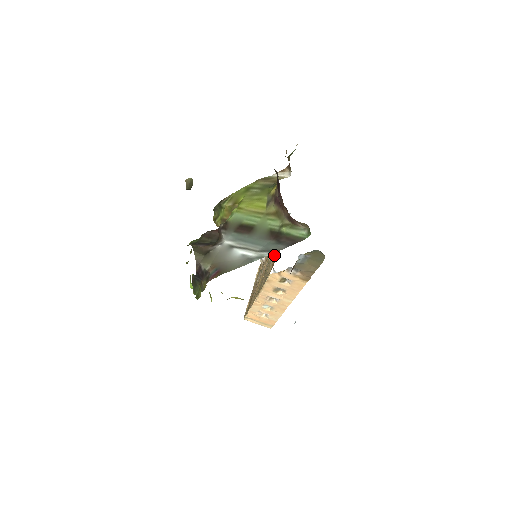
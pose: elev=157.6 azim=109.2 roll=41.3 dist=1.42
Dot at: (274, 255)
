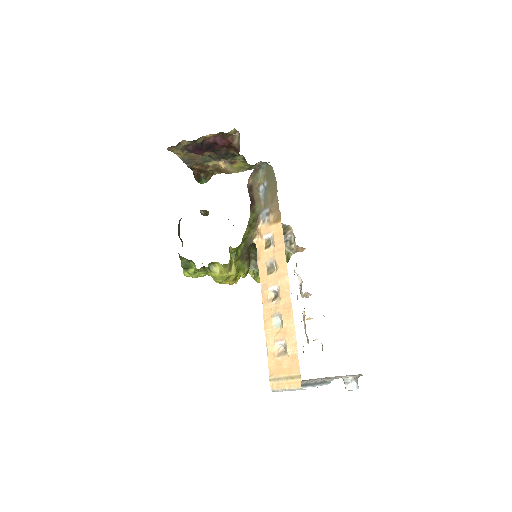
Dot at: occluded
